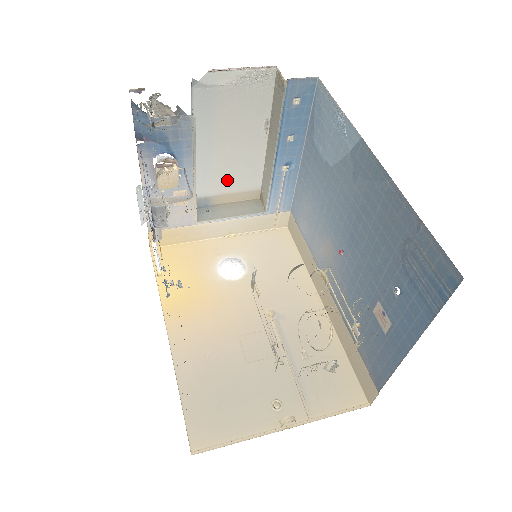
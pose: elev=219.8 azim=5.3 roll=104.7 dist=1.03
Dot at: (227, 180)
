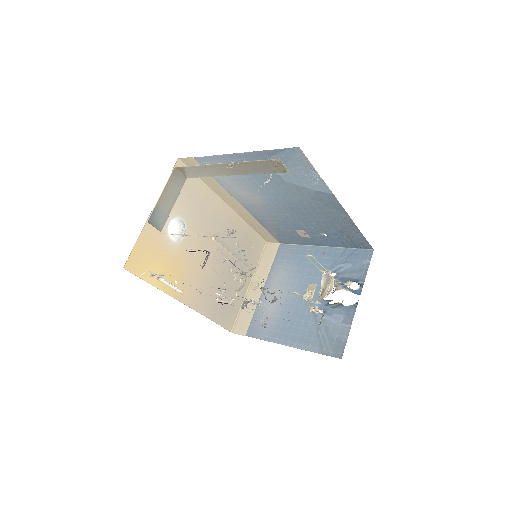
Dot at: occluded
